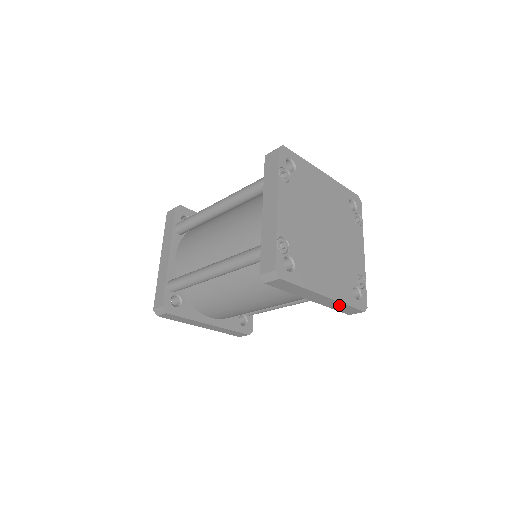
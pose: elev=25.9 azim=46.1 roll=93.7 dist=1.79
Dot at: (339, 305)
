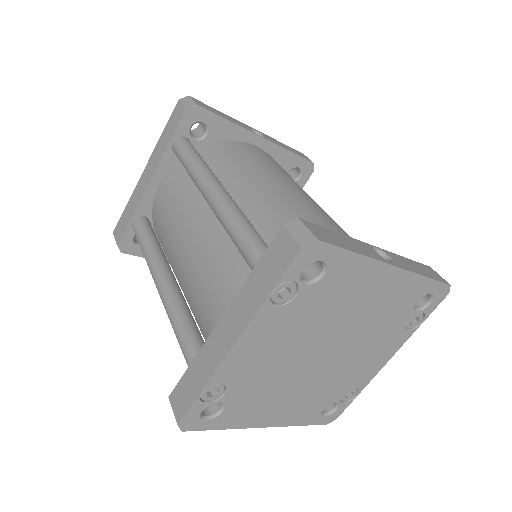
Dot at: occluded
